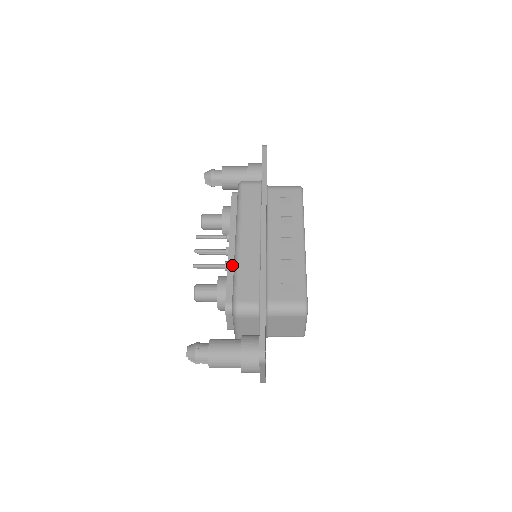
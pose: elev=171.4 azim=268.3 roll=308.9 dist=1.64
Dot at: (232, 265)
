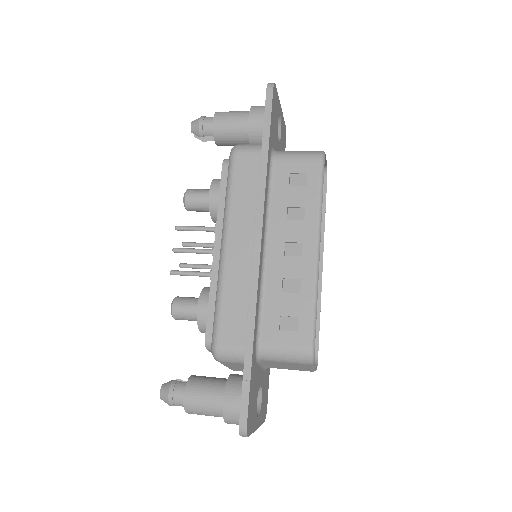
Dot at: occluded
